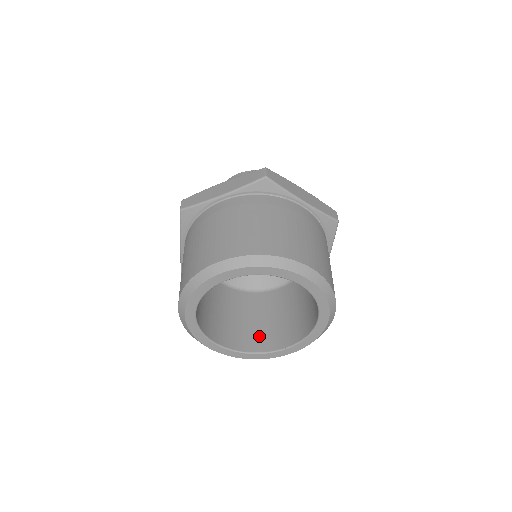
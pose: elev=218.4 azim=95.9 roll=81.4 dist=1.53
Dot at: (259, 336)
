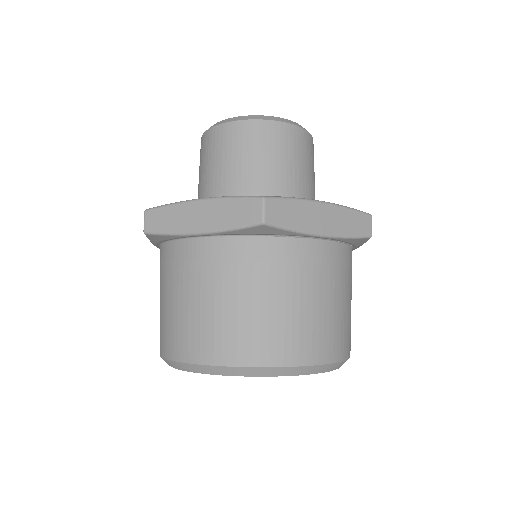
Dot at: occluded
